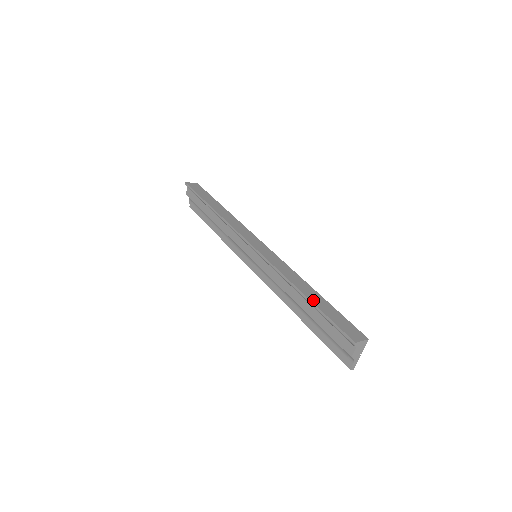
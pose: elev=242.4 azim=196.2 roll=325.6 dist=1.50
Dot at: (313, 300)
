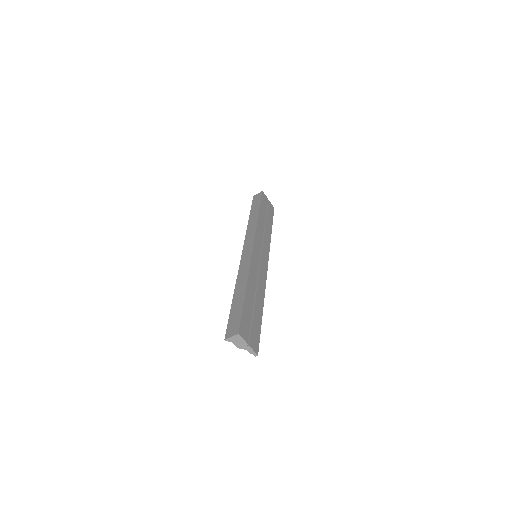
Dot at: (234, 301)
